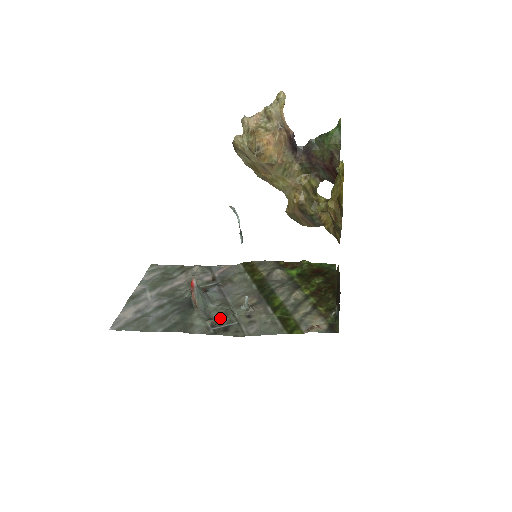
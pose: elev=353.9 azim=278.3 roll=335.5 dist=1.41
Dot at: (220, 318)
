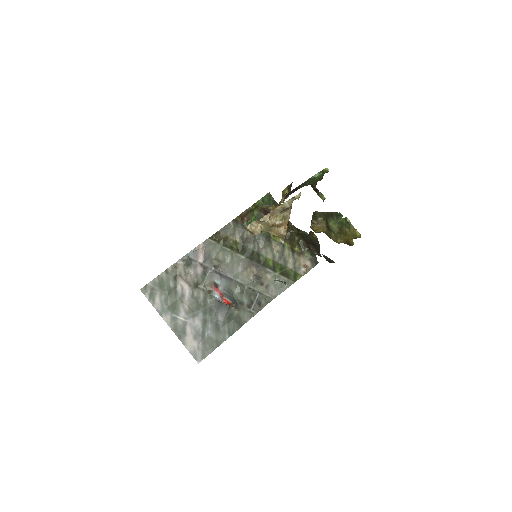
Dot at: (249, 299)
